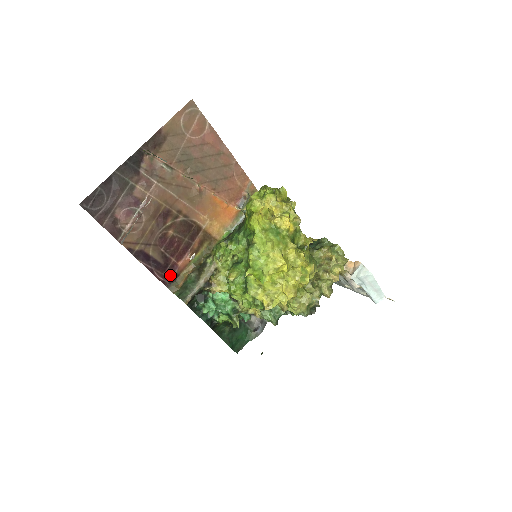
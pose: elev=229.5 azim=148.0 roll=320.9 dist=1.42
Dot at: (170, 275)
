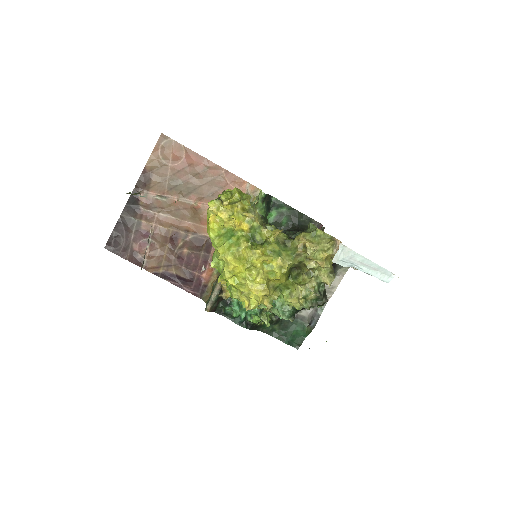
Dot at: (199, 287)
